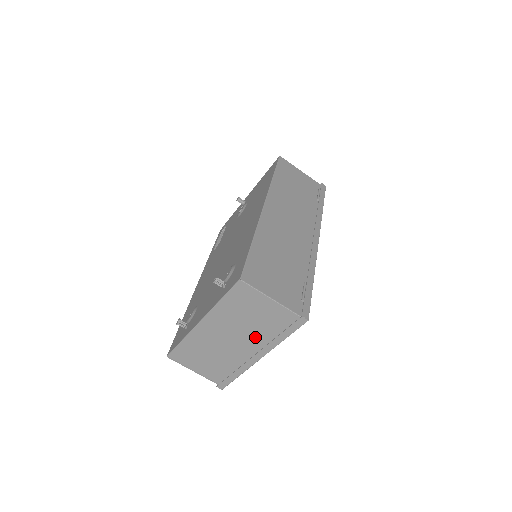
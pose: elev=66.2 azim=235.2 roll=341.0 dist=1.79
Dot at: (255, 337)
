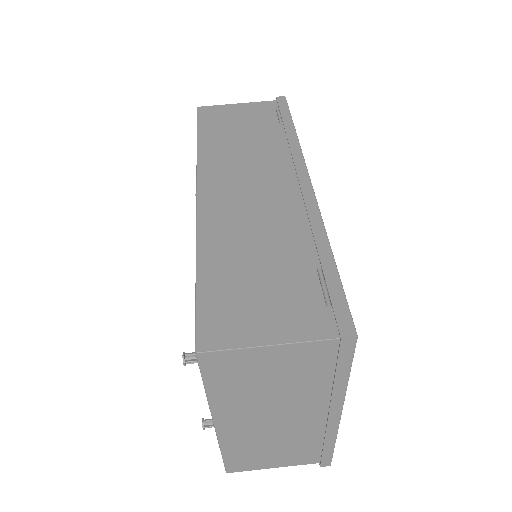
Dot at: (305, 398)
